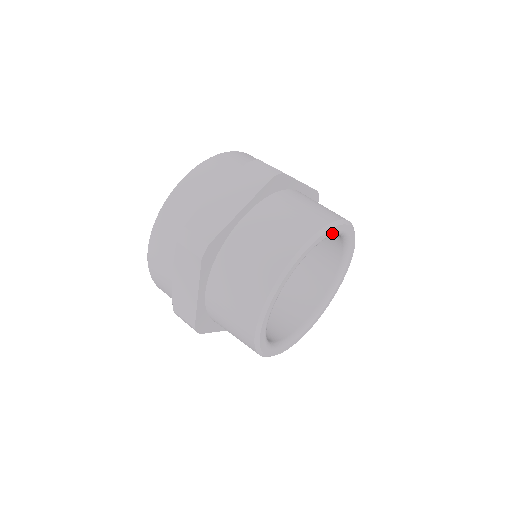
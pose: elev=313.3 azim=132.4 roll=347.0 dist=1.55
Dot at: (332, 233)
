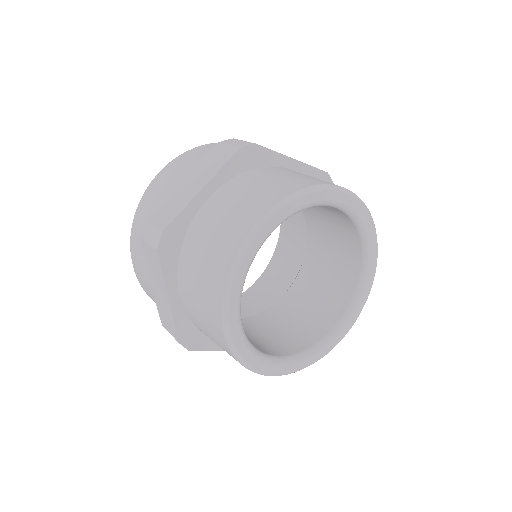
Dot at: (367, 228)
